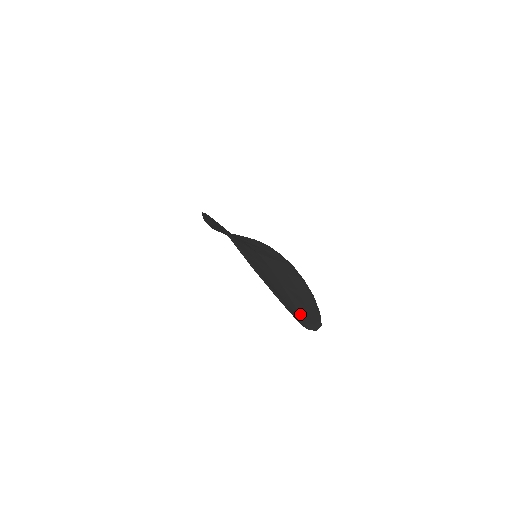
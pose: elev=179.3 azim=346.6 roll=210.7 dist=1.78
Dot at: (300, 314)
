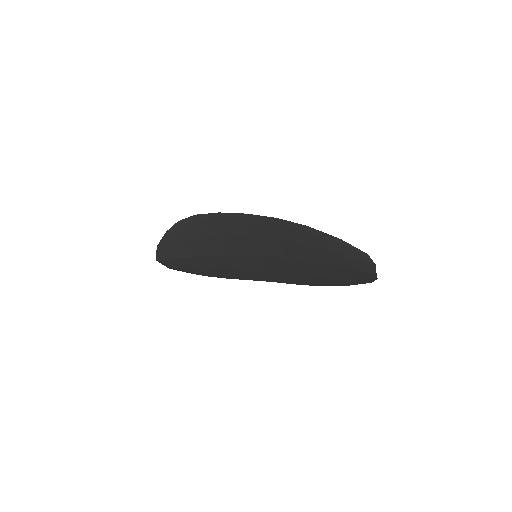
Dot at: (356, 269)
